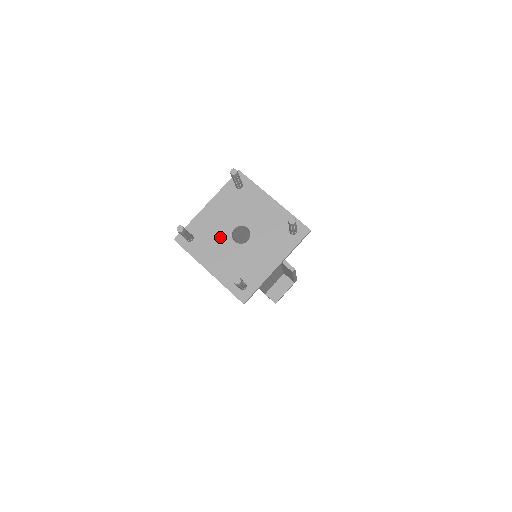
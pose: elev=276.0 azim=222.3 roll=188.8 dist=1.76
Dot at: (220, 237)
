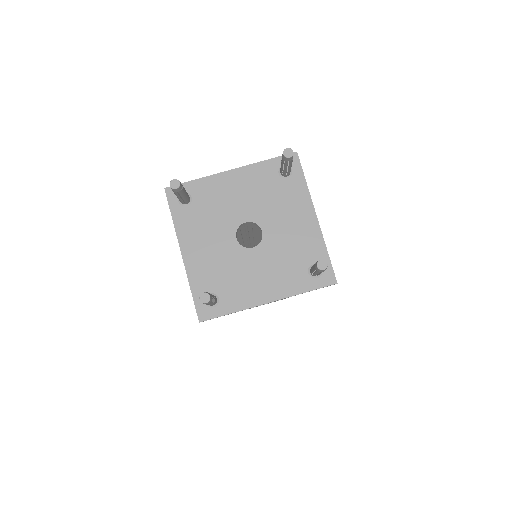
Dot at: (222, 221)
